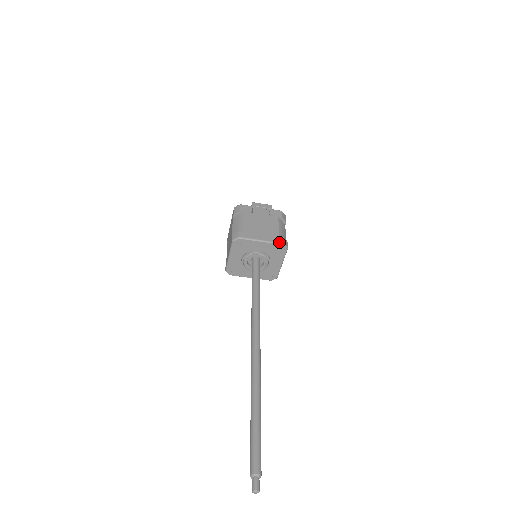
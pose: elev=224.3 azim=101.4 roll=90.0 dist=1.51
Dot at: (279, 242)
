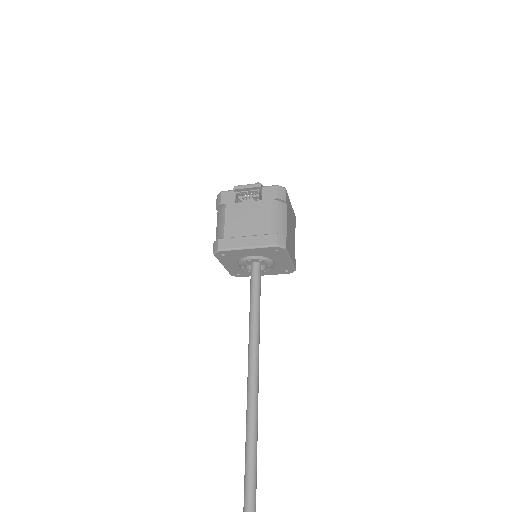
Dot at: (270, 244)
